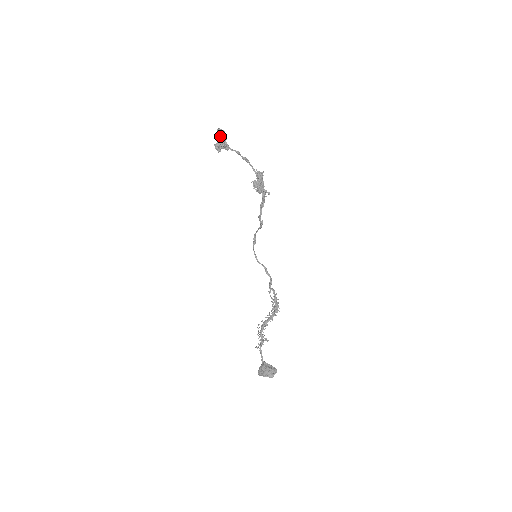
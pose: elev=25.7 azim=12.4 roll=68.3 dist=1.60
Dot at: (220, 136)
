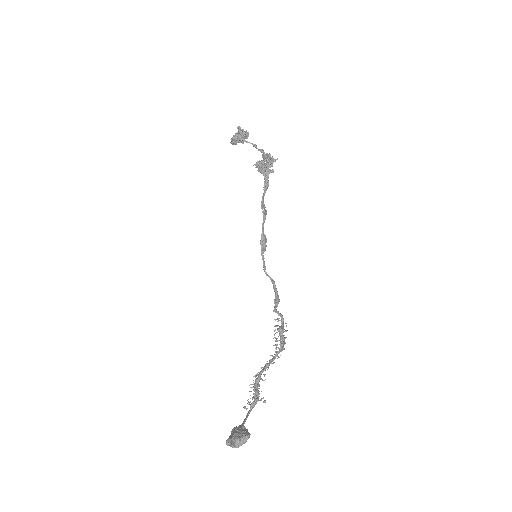
Dot at: (238, 132)
